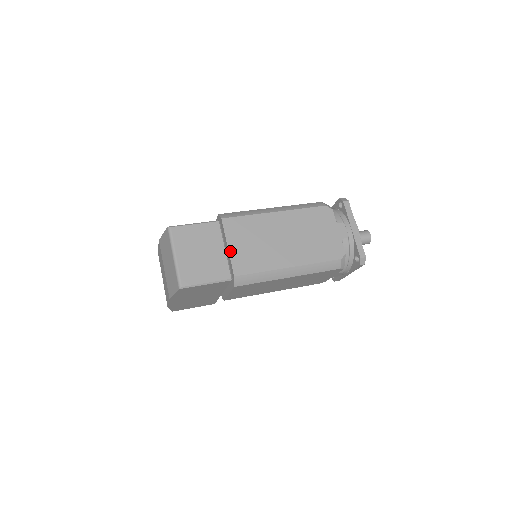
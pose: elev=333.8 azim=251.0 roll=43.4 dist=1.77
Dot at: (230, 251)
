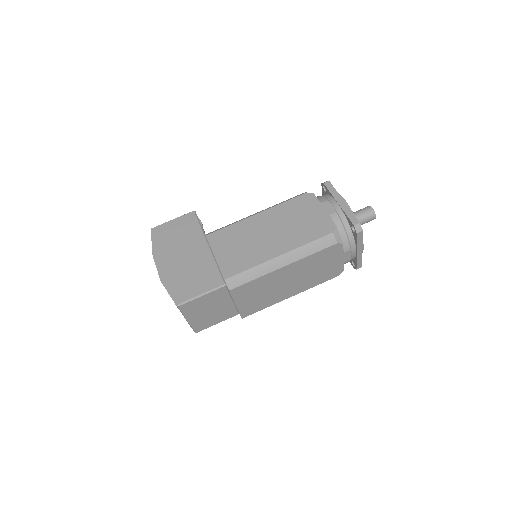
Dot at: (238, 307)
